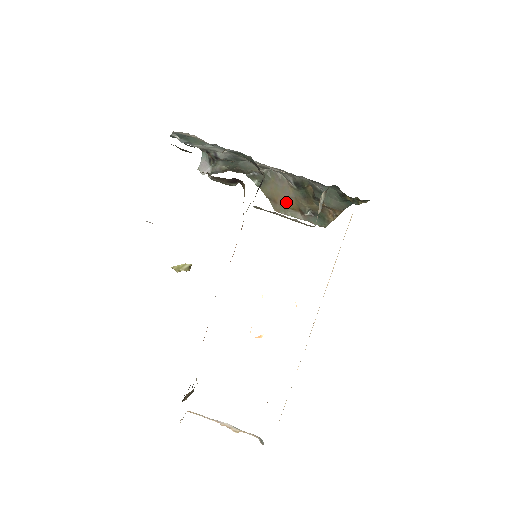
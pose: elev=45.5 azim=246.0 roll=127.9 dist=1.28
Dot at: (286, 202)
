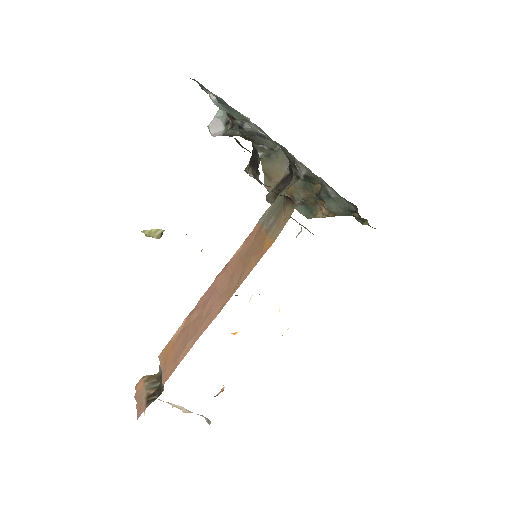
Dot at: occluded
